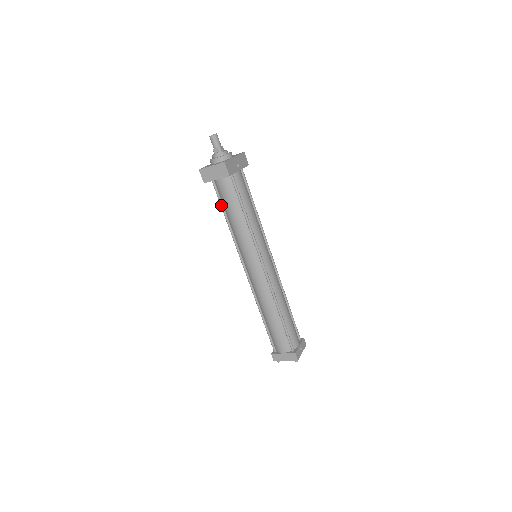
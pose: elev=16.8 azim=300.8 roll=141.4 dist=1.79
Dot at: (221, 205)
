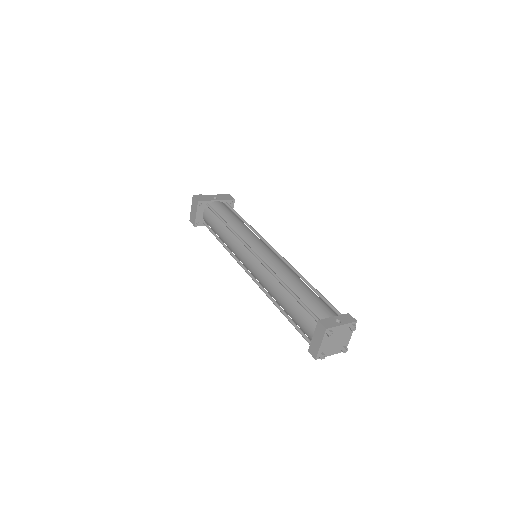
Dot at: occluded
